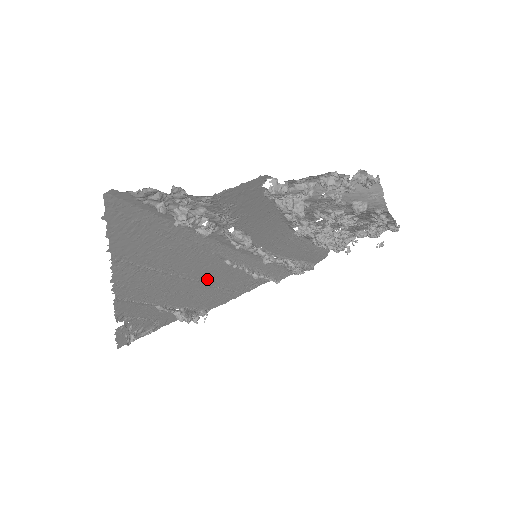
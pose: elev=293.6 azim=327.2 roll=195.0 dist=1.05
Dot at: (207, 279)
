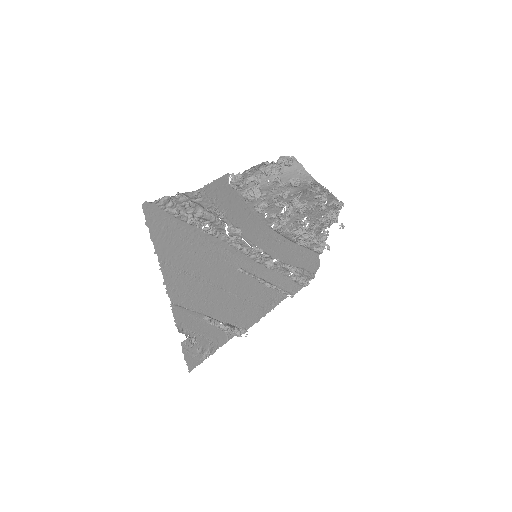
Dot at: (232, 289)
